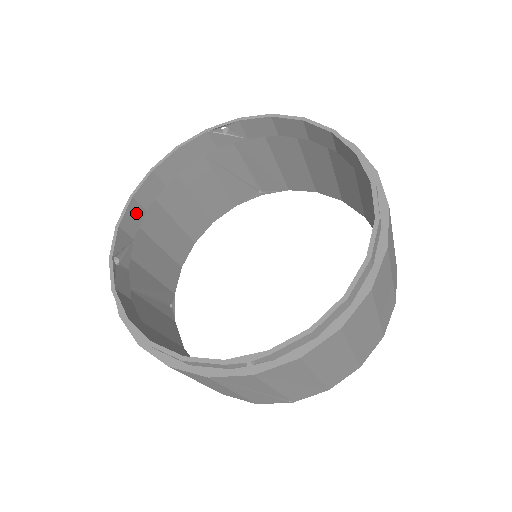
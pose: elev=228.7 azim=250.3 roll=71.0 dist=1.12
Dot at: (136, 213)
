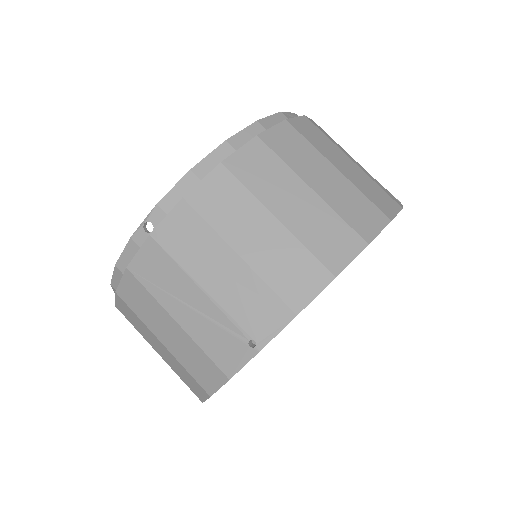
Dot at: occluded
